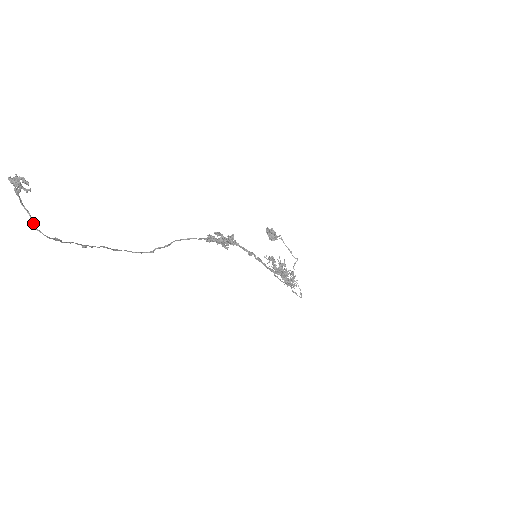
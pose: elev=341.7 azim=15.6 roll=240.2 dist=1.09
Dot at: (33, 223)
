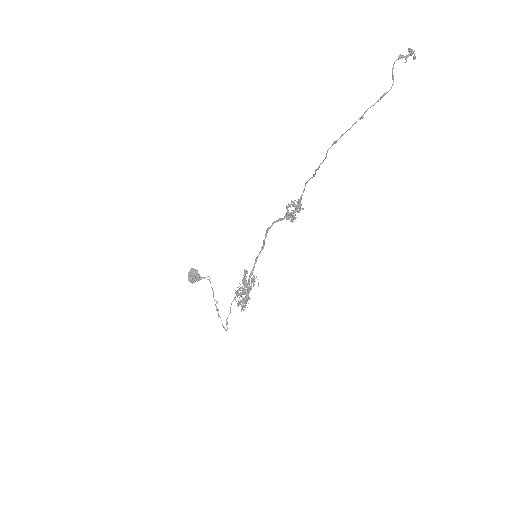
Dot at: occluded
